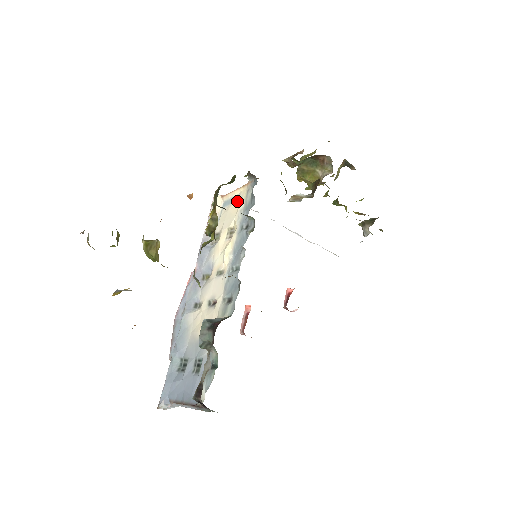
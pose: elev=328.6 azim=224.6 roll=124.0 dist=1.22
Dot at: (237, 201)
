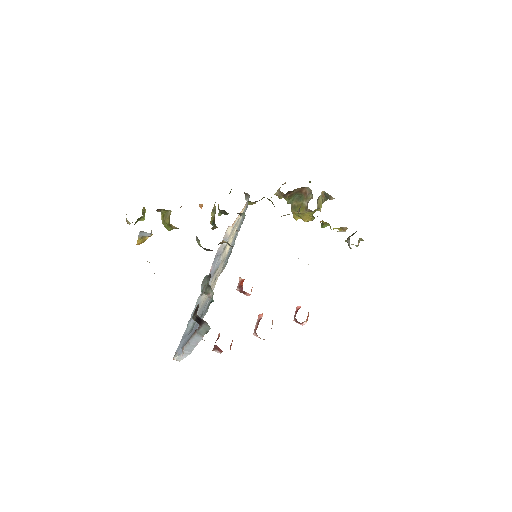
Dot at: occluded
